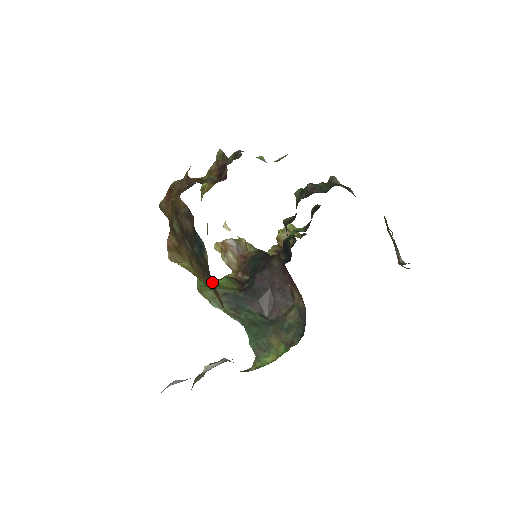
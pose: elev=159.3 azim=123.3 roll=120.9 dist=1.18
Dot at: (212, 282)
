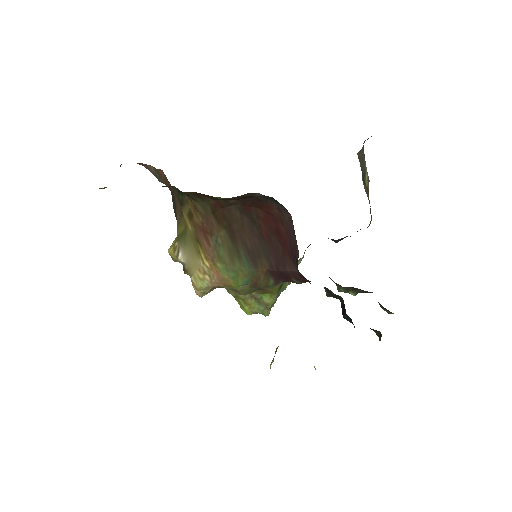
Dot at: (174, 198)
